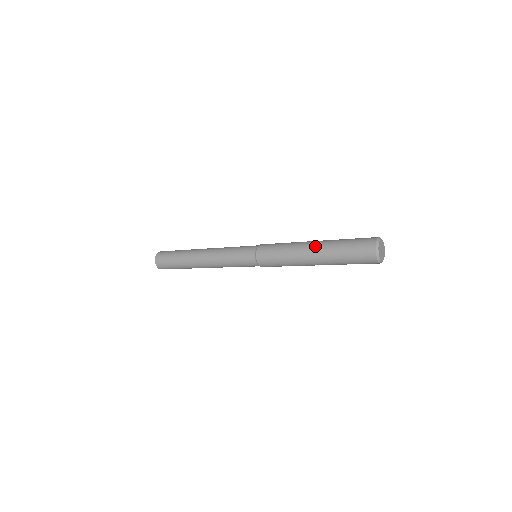
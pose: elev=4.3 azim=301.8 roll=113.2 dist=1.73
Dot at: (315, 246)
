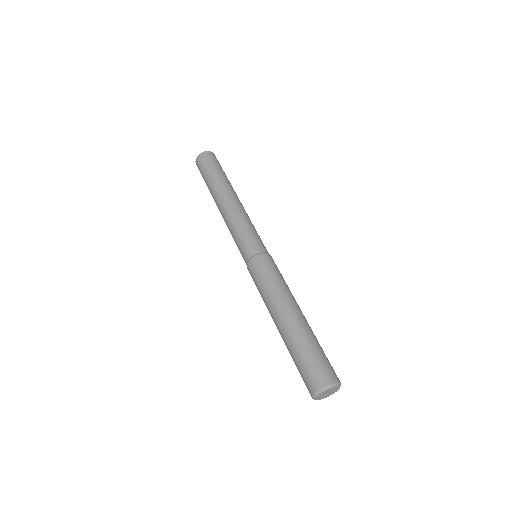
Dot at: (291, 317)
